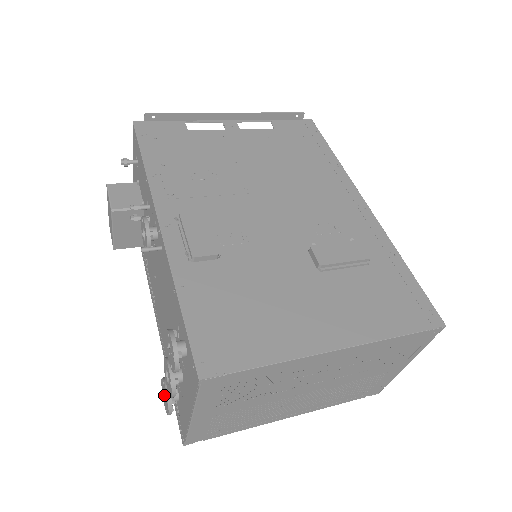
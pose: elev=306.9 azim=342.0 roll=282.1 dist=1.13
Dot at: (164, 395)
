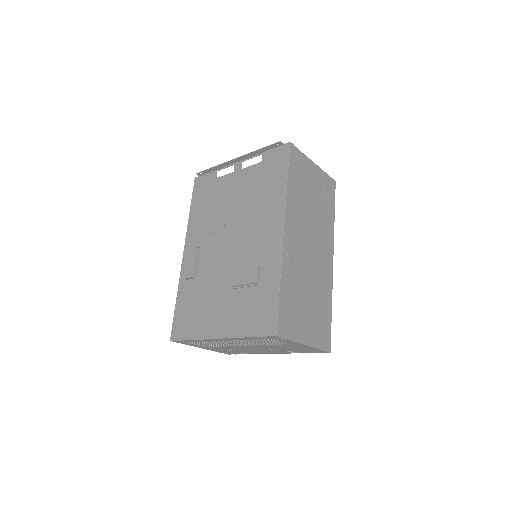
Dot at: occluded
